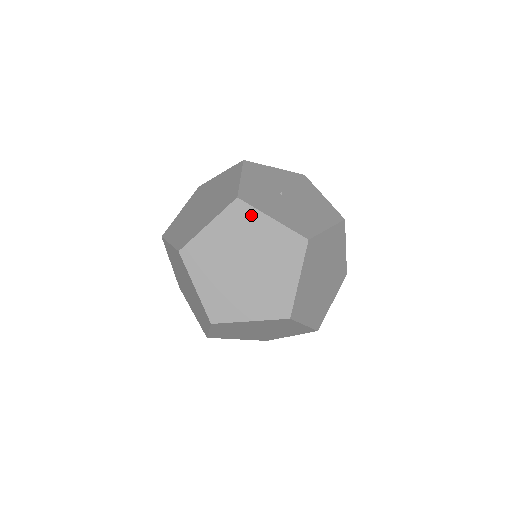
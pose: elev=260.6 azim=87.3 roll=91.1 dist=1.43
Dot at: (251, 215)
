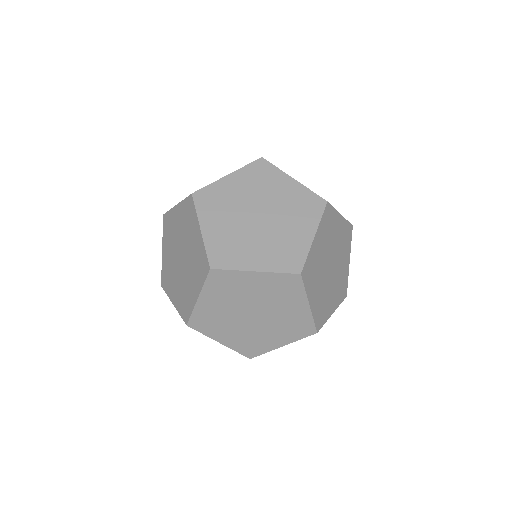
Dot at: (273, 173)
